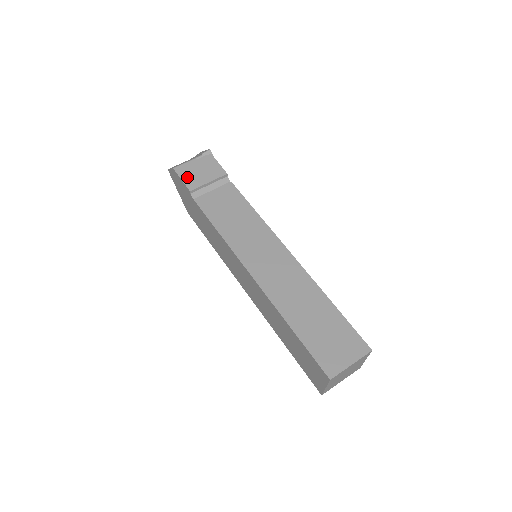
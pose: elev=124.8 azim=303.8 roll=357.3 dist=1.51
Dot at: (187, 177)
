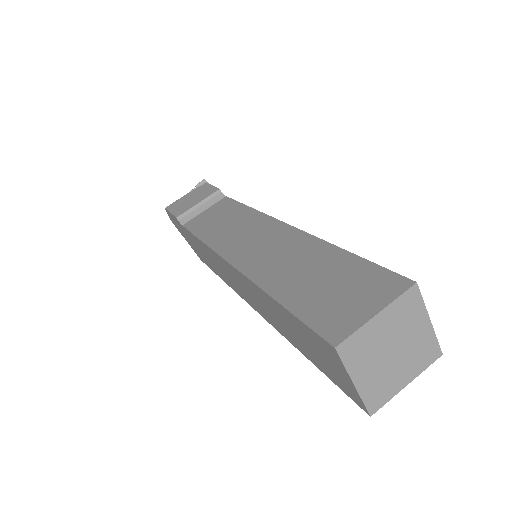
Dot at: (176, 208)
